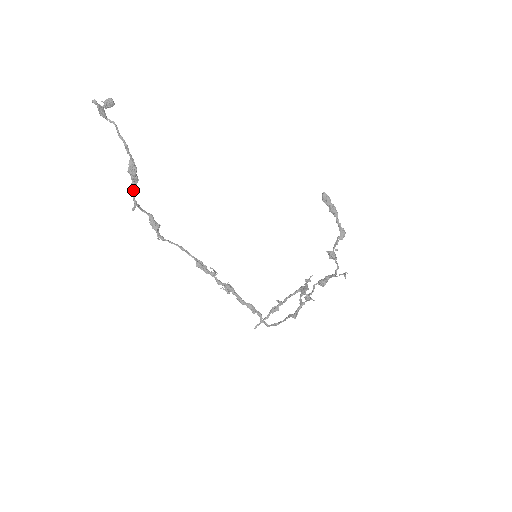
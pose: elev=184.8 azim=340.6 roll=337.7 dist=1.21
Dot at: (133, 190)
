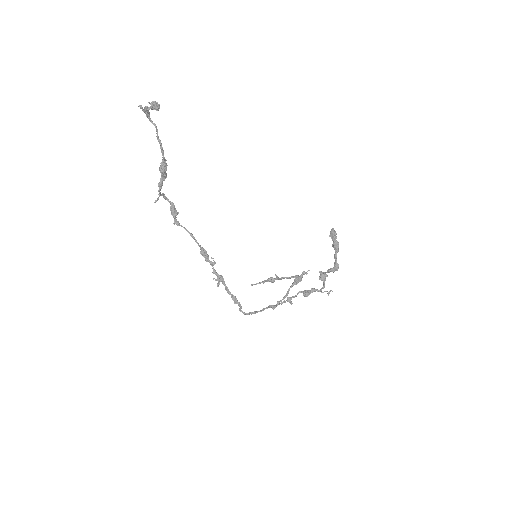
Dot at: (160, 185)
